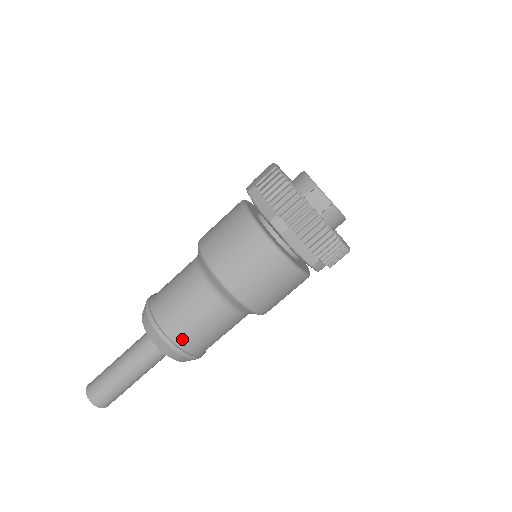
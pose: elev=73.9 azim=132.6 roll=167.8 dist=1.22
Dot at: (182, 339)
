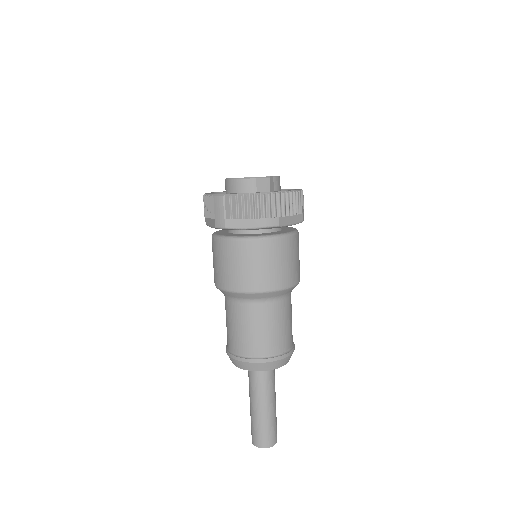
Dot at: (285, 346)
